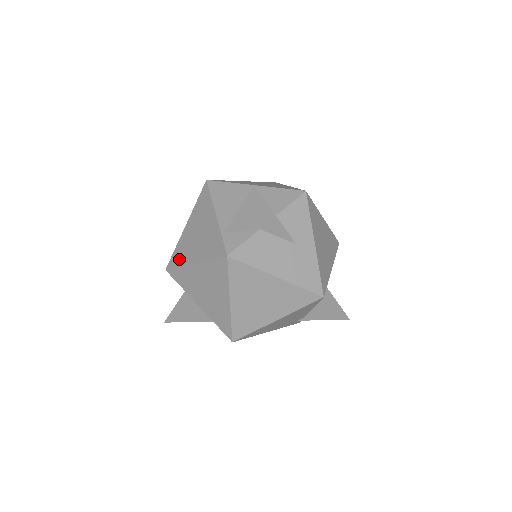
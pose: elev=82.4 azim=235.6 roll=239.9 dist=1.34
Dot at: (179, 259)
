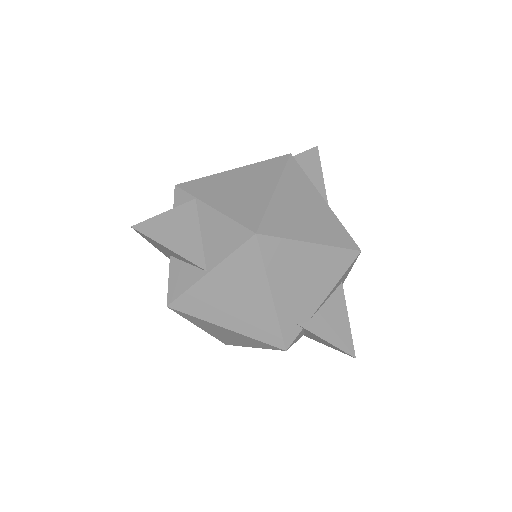
Dot at: occluded
